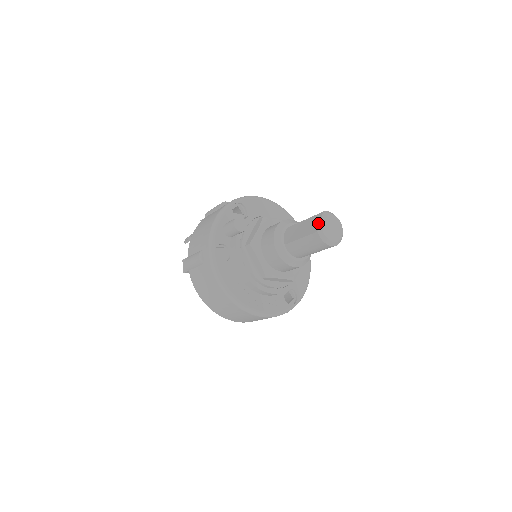
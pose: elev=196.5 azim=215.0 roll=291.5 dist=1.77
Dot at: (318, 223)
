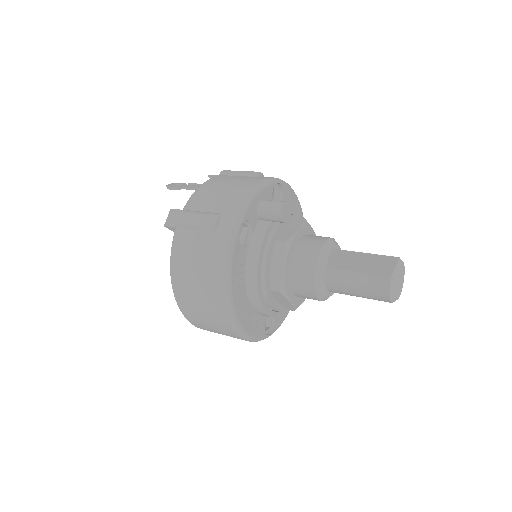
Dot at: (392, 267)
